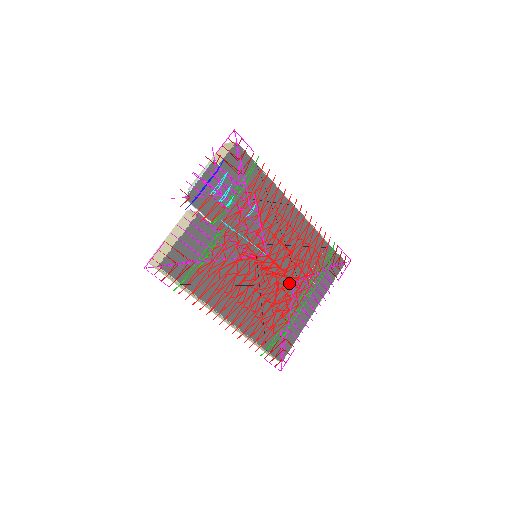
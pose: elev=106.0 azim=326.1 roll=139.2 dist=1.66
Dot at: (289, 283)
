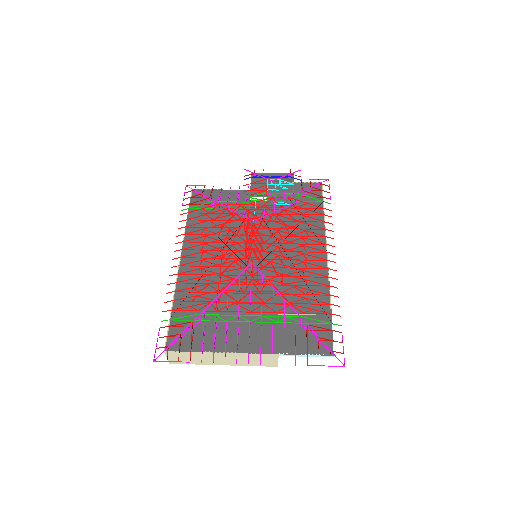
Dot at: (249, 272)
